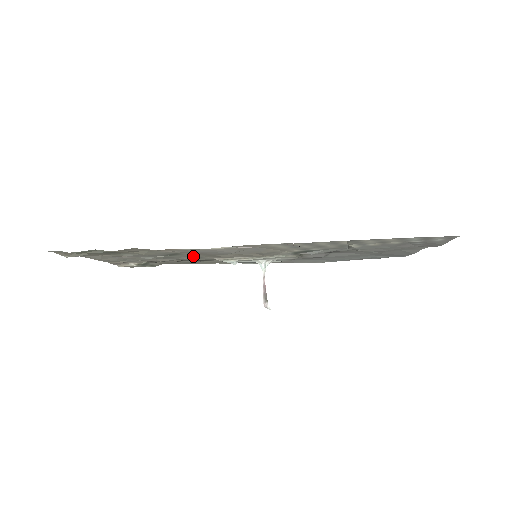
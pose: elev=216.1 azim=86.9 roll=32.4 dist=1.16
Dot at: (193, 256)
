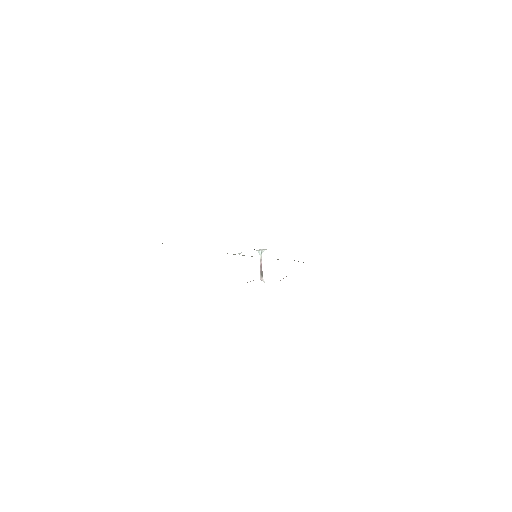
Dot at: occluded
